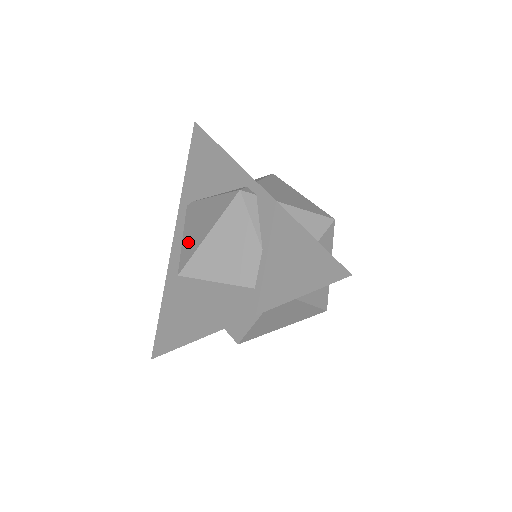
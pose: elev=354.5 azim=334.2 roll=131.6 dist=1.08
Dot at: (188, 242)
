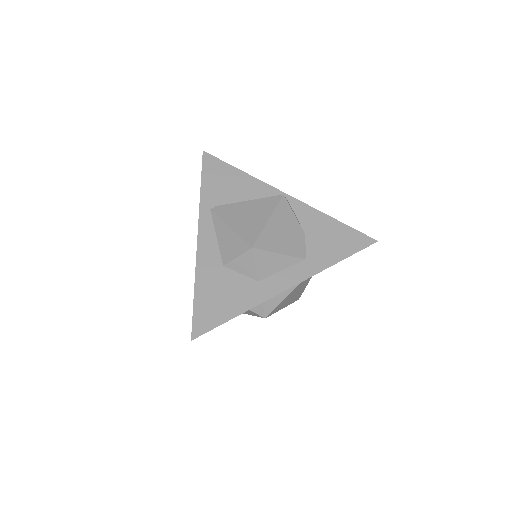
Dot at: (244, 228)
